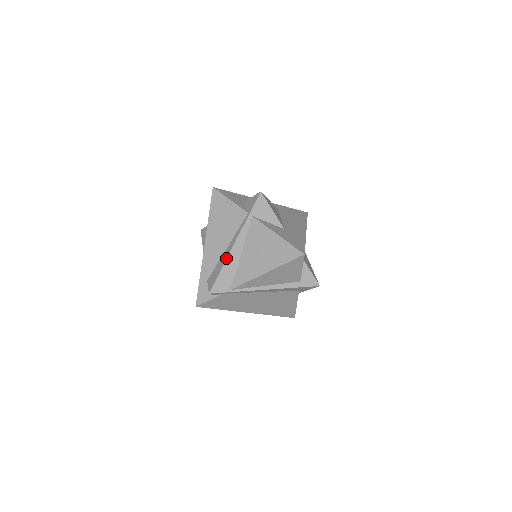
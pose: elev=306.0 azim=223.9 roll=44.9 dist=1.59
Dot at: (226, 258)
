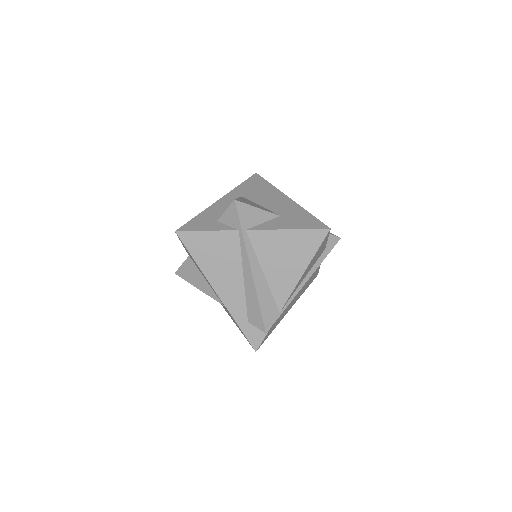
Dot at: (254, 290)
